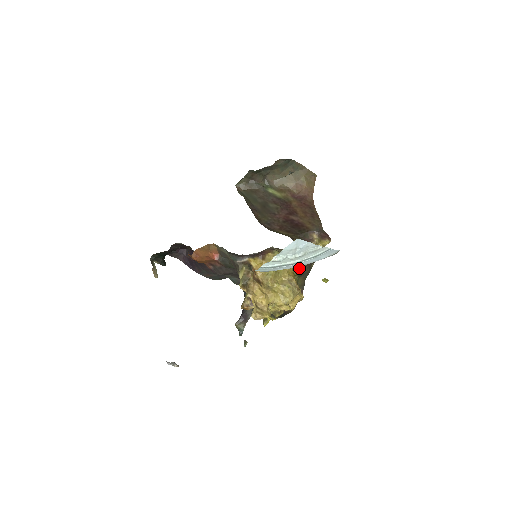
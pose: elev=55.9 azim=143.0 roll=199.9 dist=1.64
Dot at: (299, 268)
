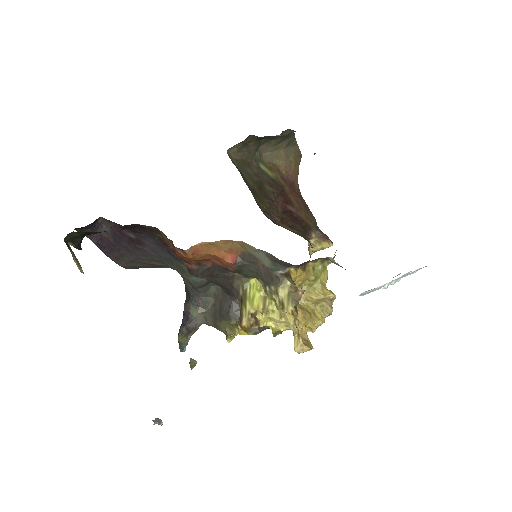
Dot at: occluded
